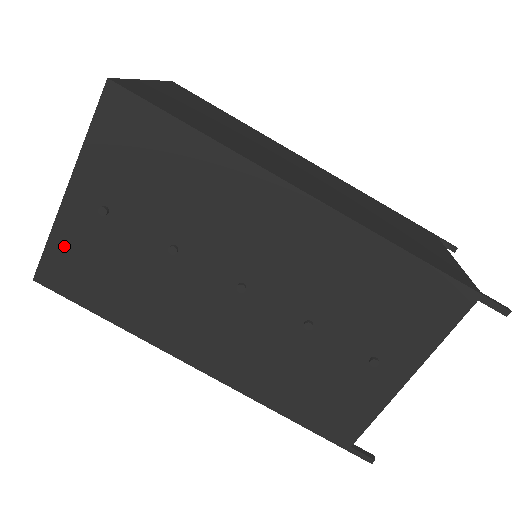
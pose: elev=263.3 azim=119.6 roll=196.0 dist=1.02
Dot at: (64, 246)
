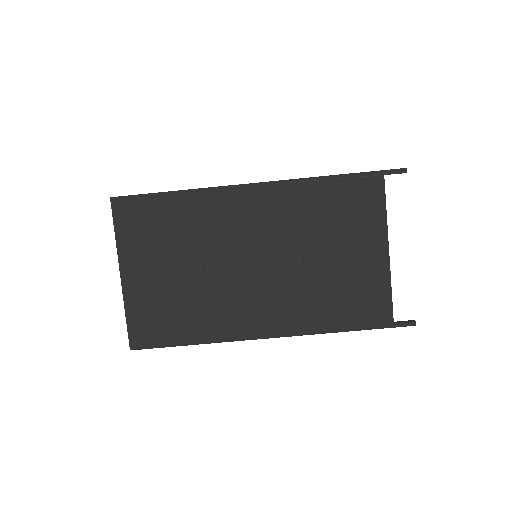
Dot at: (137, 313)
